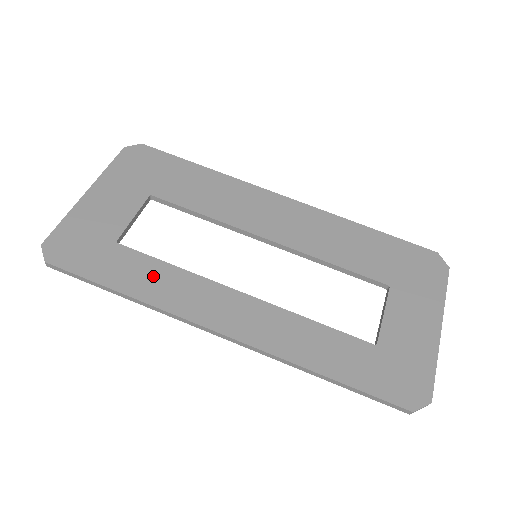
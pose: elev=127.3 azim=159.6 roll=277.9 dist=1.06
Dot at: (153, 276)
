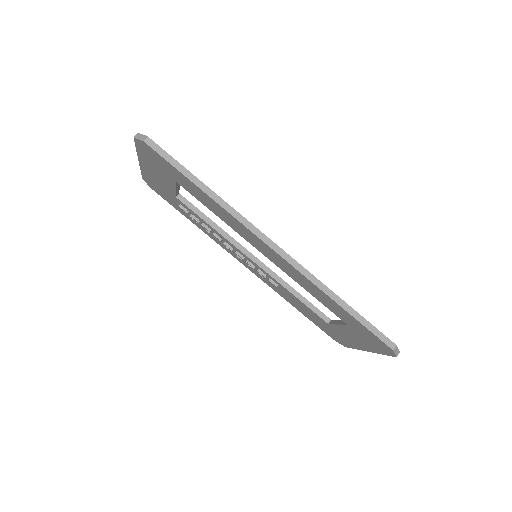
Dot at: occluded
